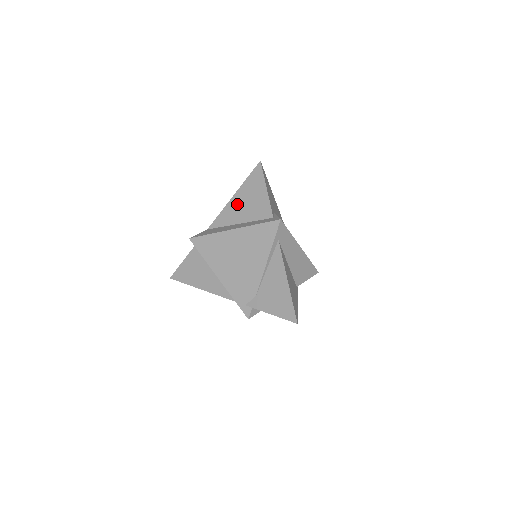
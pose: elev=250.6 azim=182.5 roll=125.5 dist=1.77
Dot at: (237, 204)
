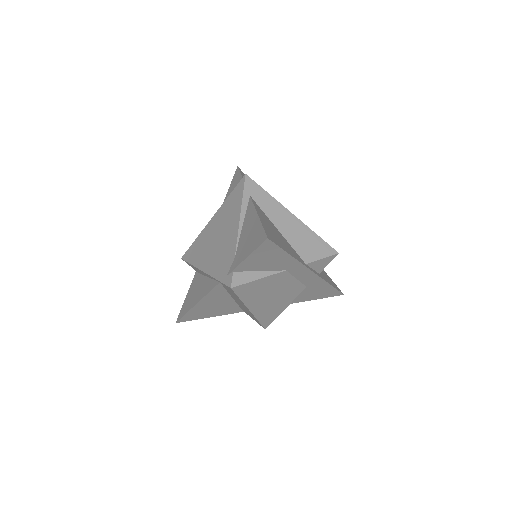
Dot at: occluded
